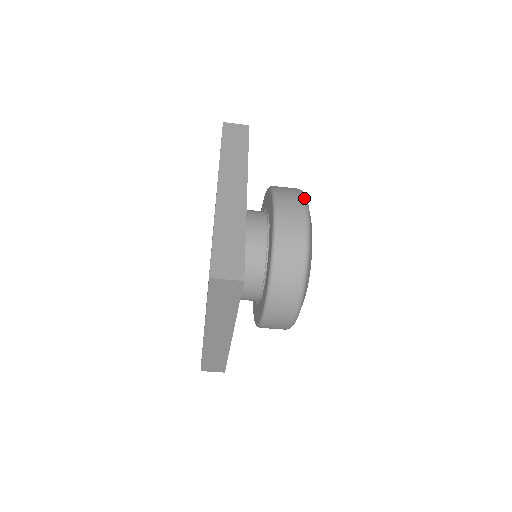
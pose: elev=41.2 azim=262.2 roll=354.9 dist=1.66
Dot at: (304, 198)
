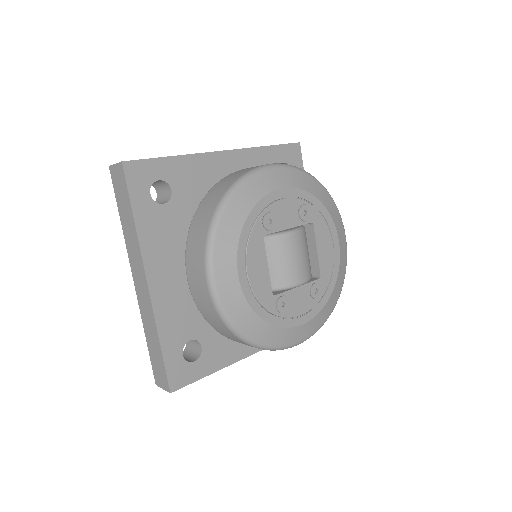
Dot at: (205, 251)
